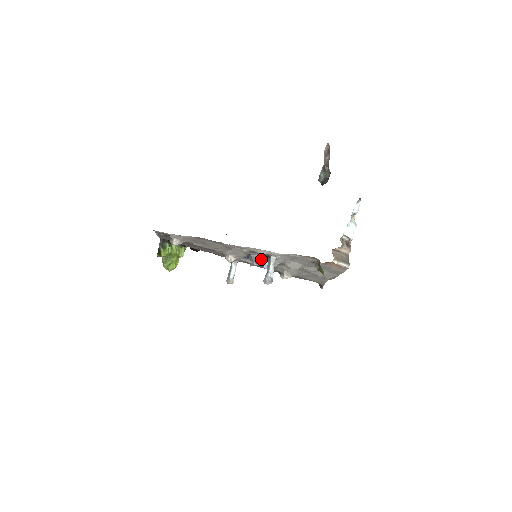
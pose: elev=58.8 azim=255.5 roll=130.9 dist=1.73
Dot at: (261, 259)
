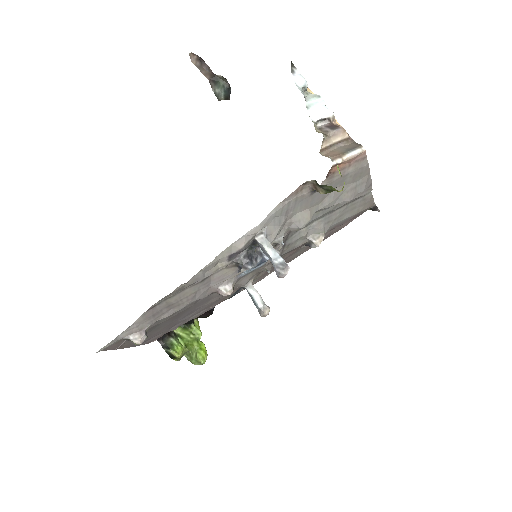
Dot at: (251, 254)
